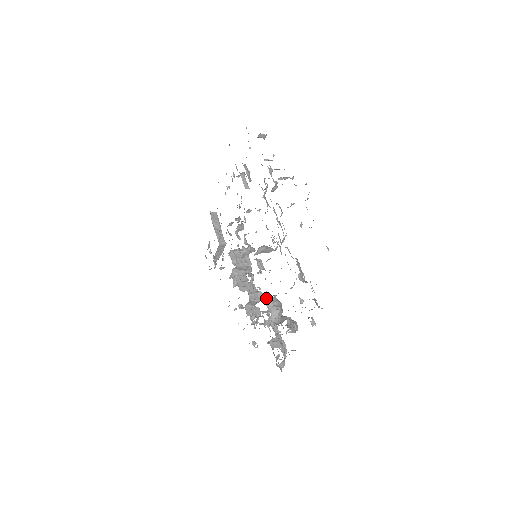
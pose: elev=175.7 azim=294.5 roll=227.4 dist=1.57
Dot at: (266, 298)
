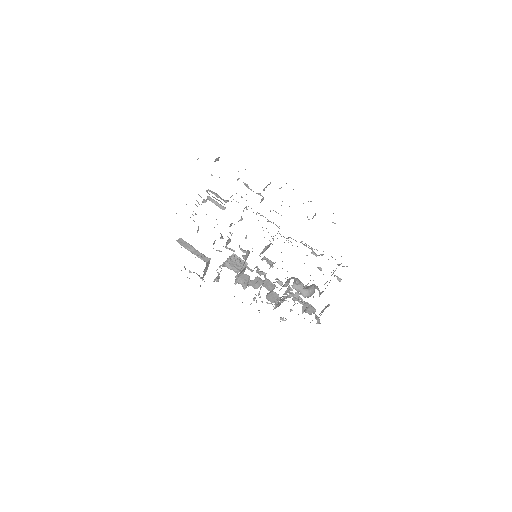
Dot at: (286, 283)
